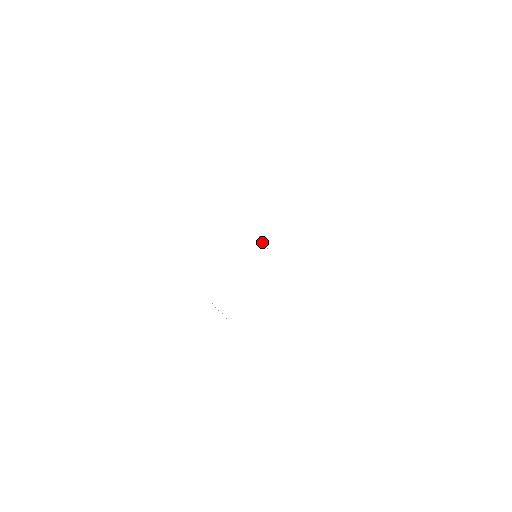
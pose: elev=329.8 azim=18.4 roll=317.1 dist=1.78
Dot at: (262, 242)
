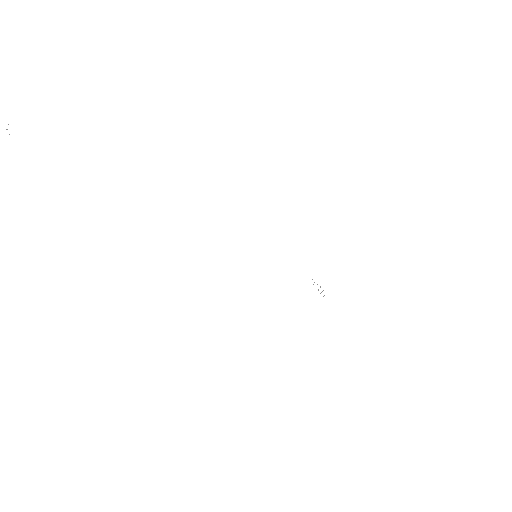
Dot at: occluded
